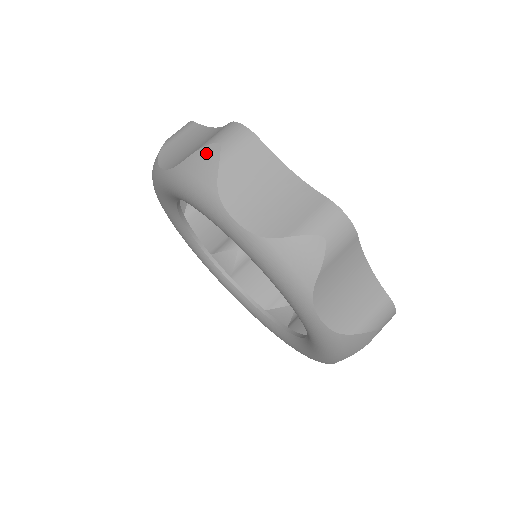
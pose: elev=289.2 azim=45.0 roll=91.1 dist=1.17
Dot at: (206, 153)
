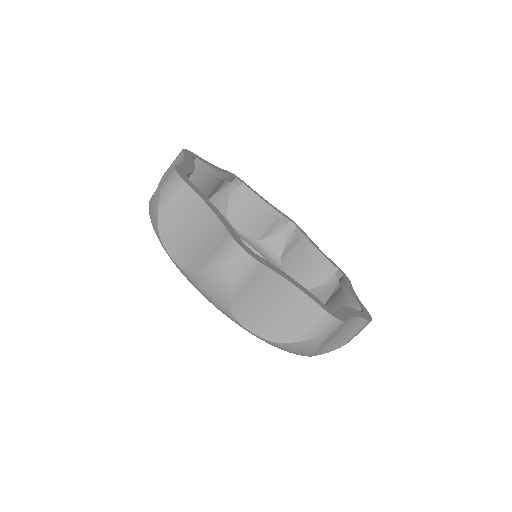
Dot at: (215, 278)
